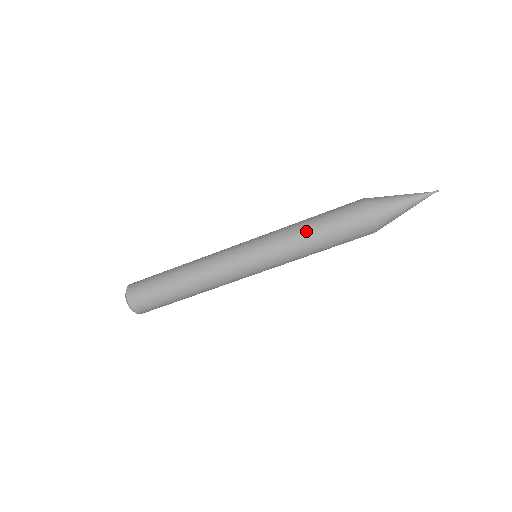
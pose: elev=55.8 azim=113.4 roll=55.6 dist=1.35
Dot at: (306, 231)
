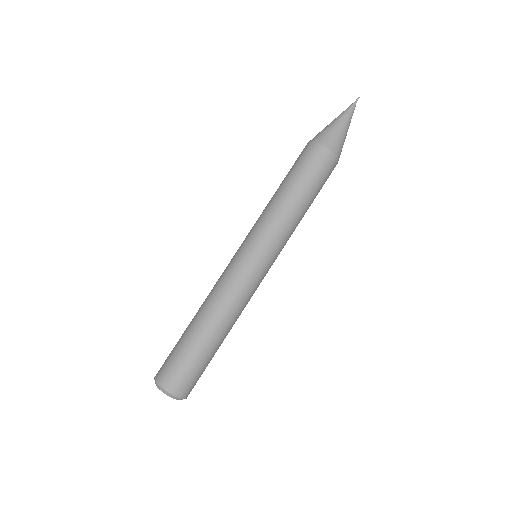
Dot at: (286, 198)
